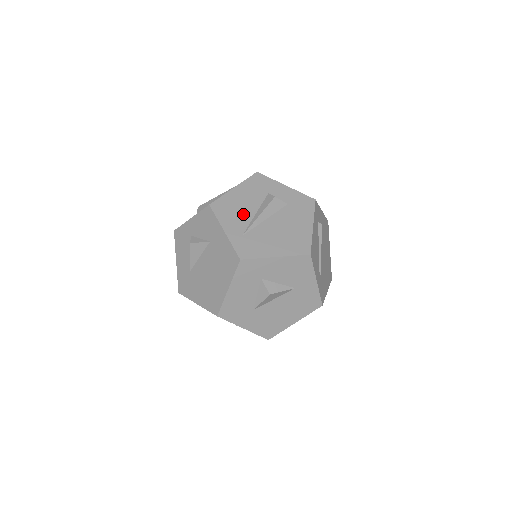
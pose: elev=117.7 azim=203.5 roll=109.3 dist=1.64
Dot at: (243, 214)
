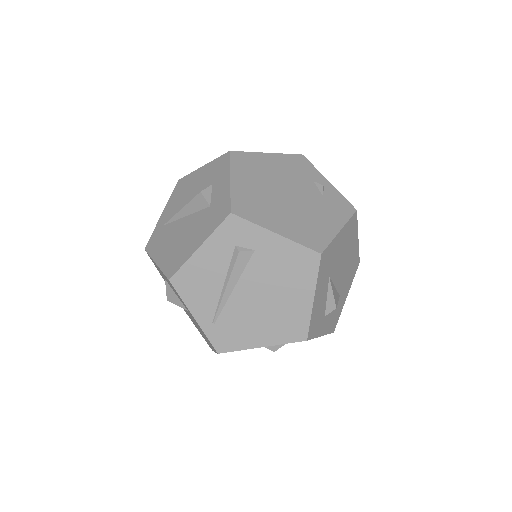
Dot at: (182, 201)
